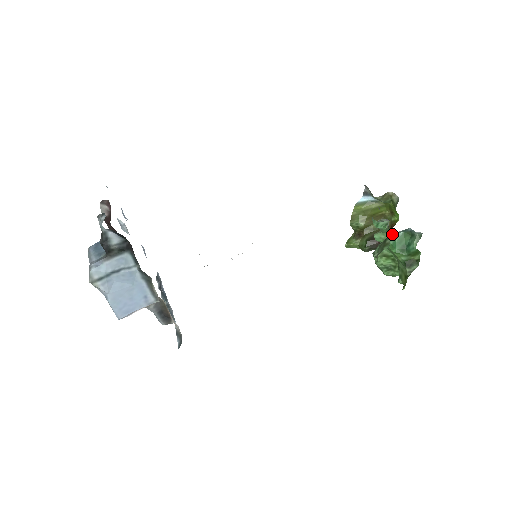
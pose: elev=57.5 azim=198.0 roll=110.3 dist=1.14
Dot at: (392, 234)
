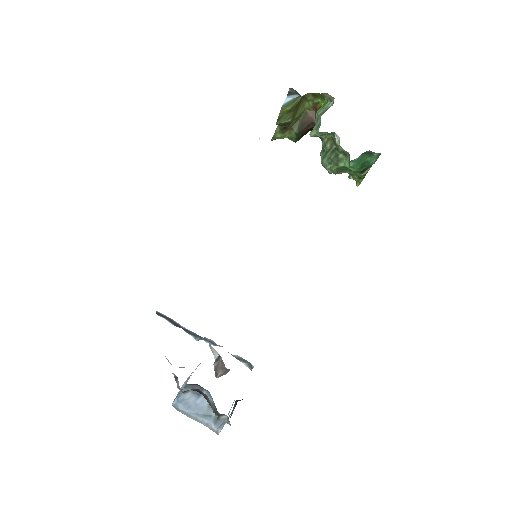
Dot at: (346, 151)
